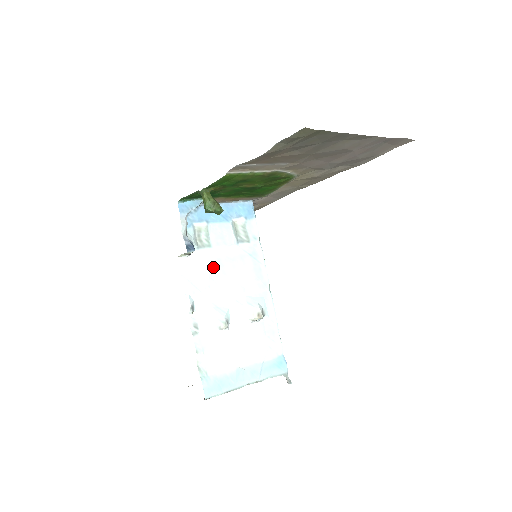
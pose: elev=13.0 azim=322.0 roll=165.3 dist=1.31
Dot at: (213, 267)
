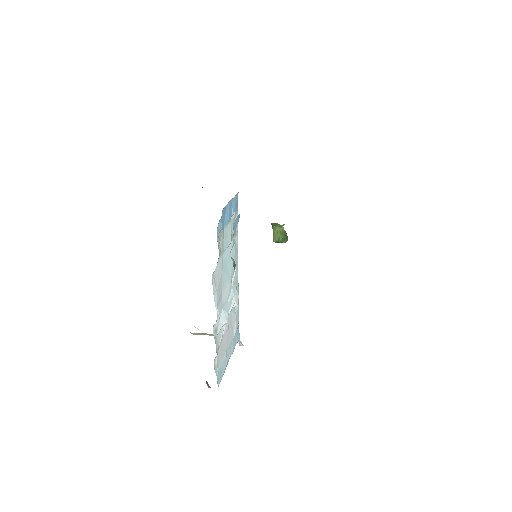
Dot at: (223, 270)
